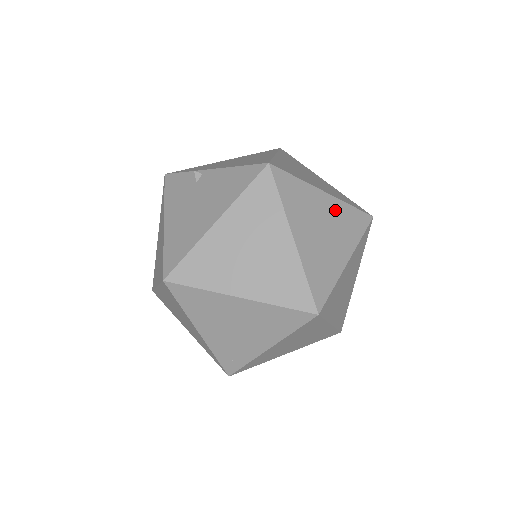
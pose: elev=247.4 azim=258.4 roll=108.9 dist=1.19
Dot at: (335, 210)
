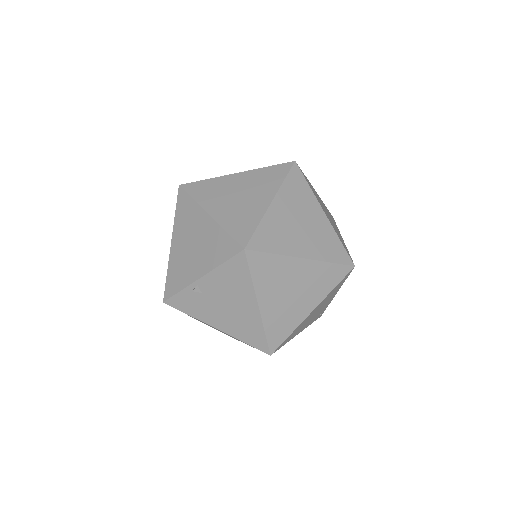
Dot at: (286, 201)
